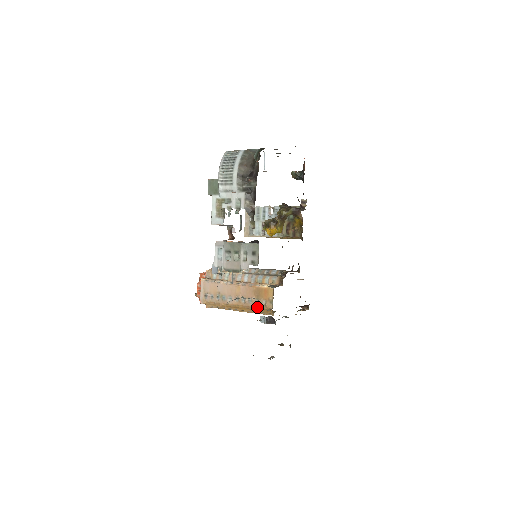
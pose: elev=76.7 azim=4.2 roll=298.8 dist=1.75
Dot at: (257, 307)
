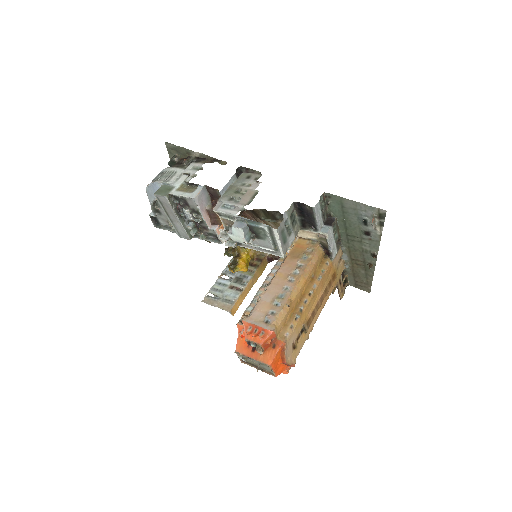
Dot at: (311, 259)
